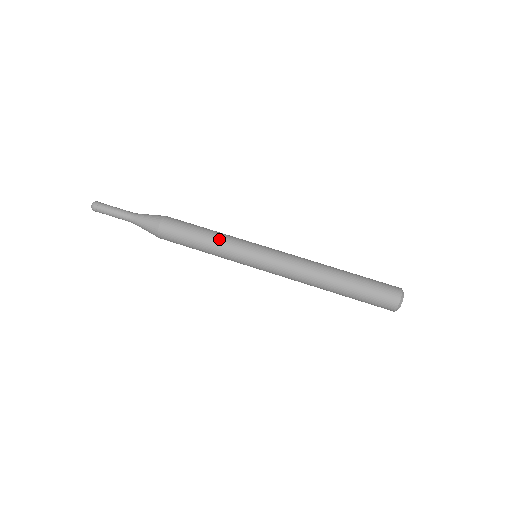
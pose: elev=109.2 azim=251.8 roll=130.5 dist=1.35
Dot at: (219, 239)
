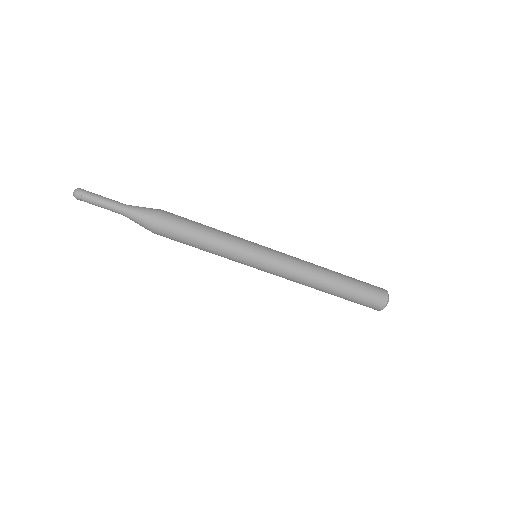
Dot at: (216, 254)
